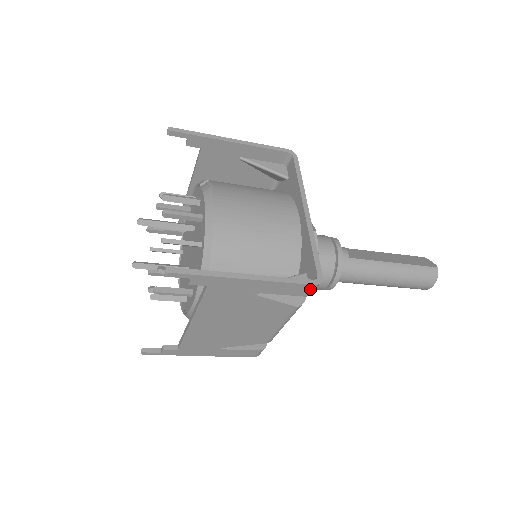
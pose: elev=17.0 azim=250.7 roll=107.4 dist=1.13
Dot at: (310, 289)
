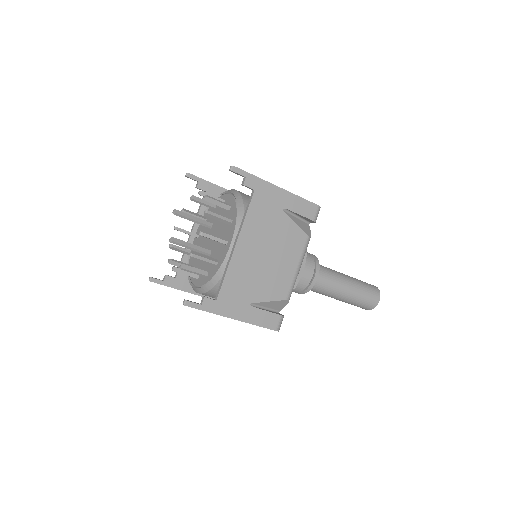
Dot at: (315, 211)
